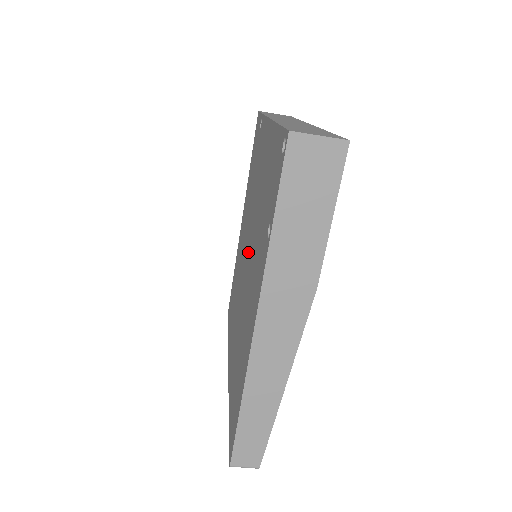
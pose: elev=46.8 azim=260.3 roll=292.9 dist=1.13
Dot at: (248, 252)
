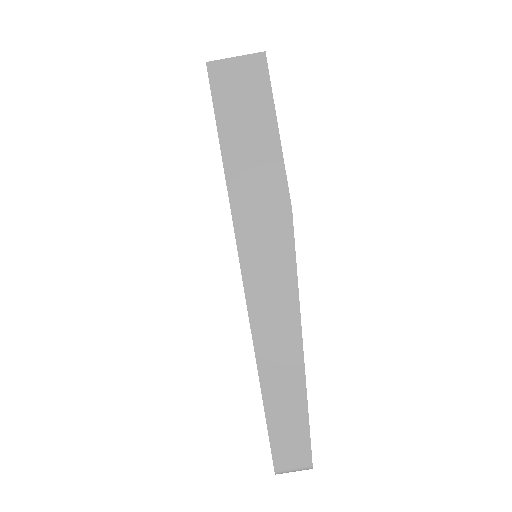
Dot at: occluded
